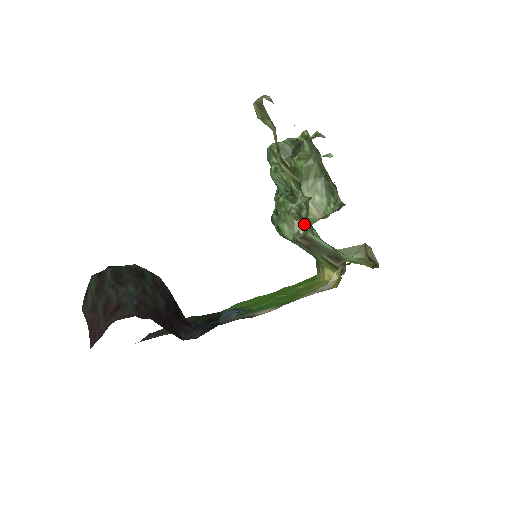
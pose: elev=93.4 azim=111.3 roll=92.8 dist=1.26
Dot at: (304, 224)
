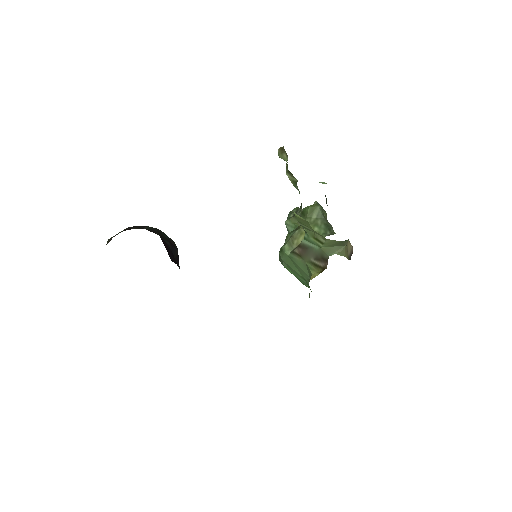
Dot at: (298, 223)
